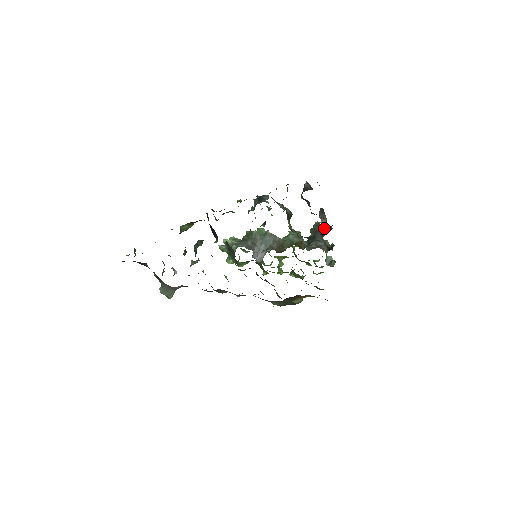
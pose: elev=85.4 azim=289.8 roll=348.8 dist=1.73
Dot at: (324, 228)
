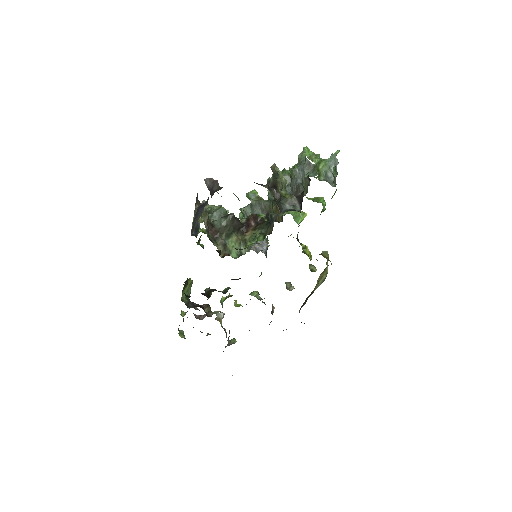
Dot at: (274, 190)
